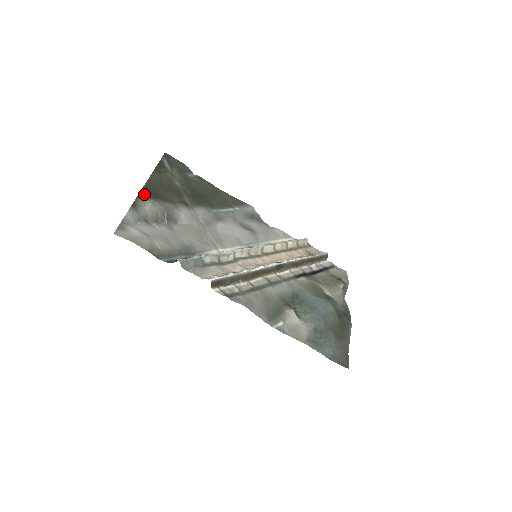
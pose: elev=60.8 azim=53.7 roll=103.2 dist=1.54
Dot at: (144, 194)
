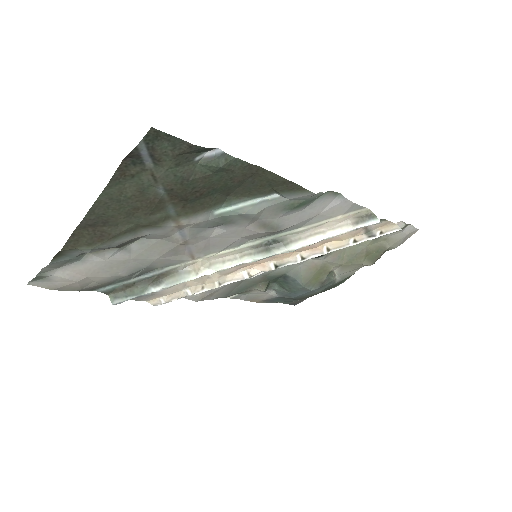
Dot at: (77, 240)
